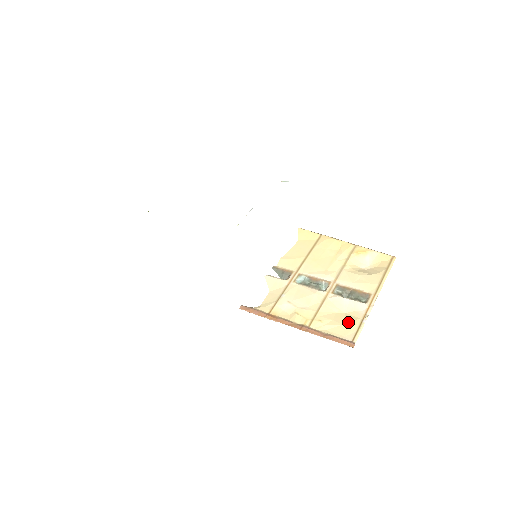
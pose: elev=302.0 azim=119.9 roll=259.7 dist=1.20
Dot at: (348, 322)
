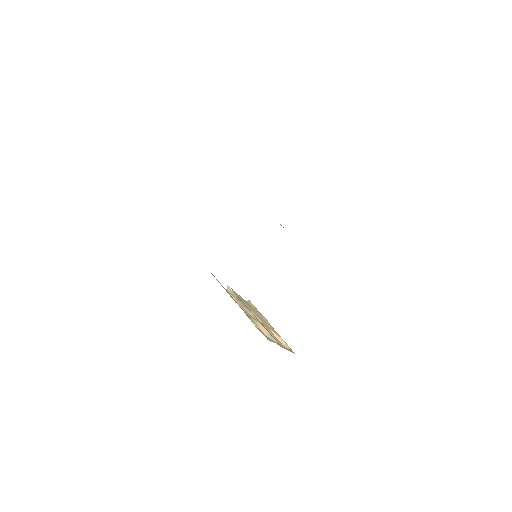
Dot at: occluded
